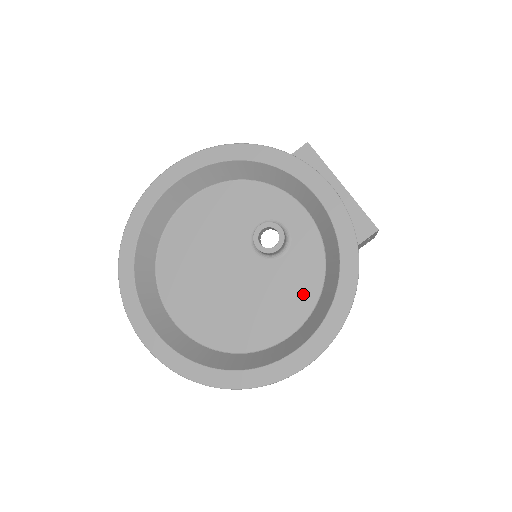
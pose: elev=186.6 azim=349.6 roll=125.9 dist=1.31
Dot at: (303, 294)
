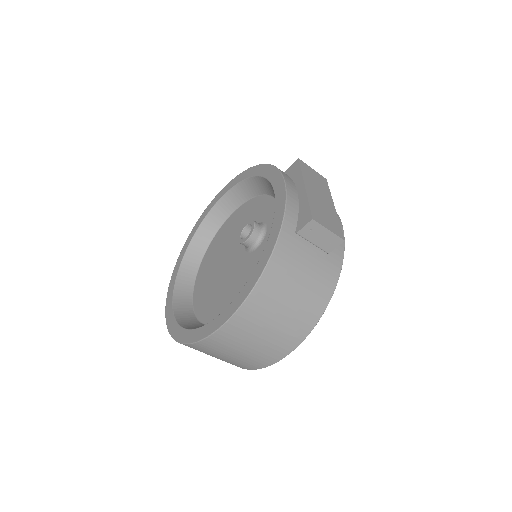
Dot at: occluded
